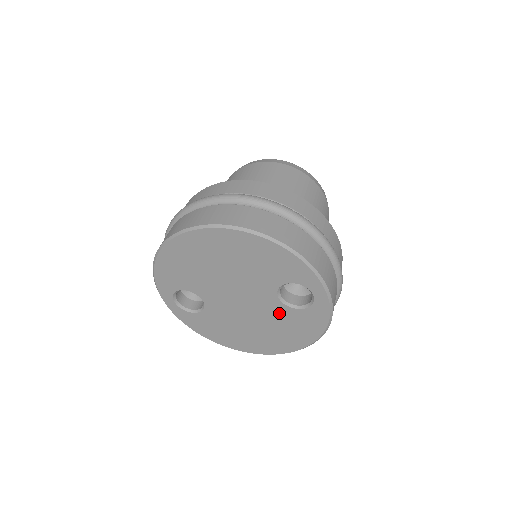
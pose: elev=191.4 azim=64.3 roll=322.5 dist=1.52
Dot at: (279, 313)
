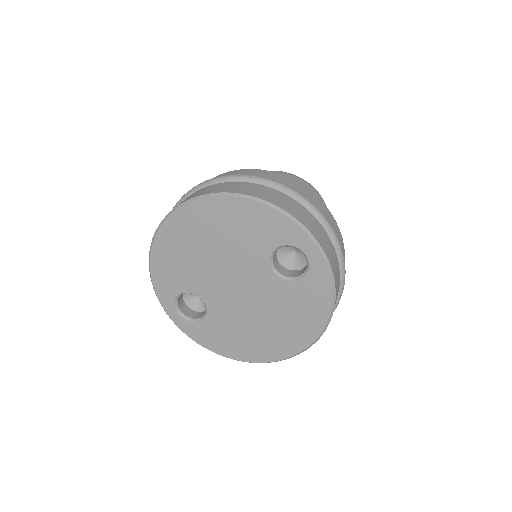
Dot at: (280, 293)
